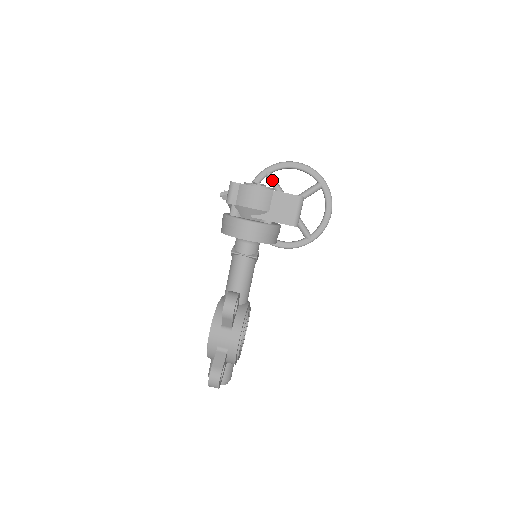
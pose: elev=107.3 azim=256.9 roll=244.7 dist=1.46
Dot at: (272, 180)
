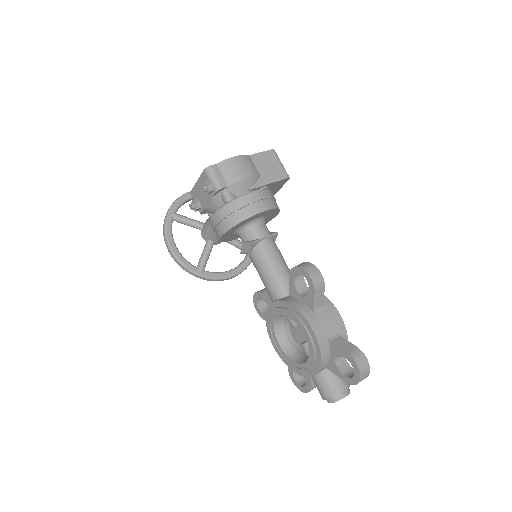
Dot at: (182, 217)
